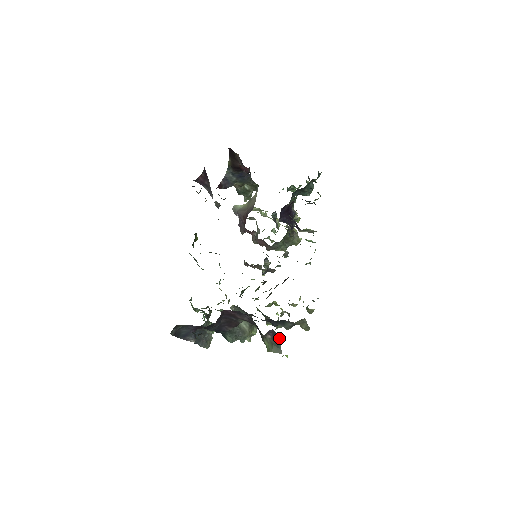
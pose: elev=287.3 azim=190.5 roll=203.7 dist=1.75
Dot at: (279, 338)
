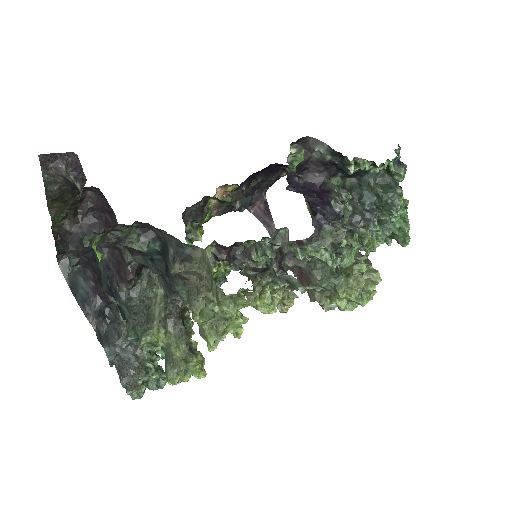
Dot at: occluded
